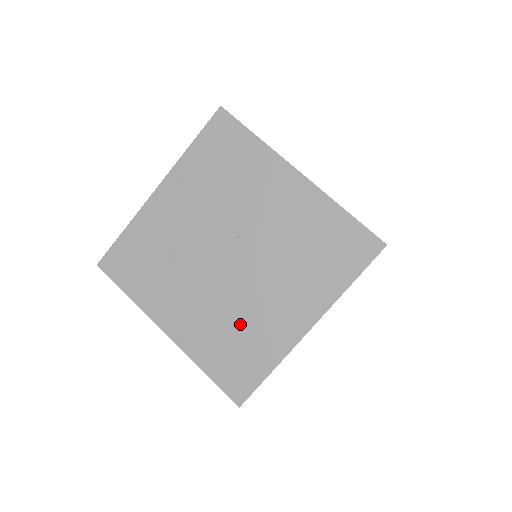
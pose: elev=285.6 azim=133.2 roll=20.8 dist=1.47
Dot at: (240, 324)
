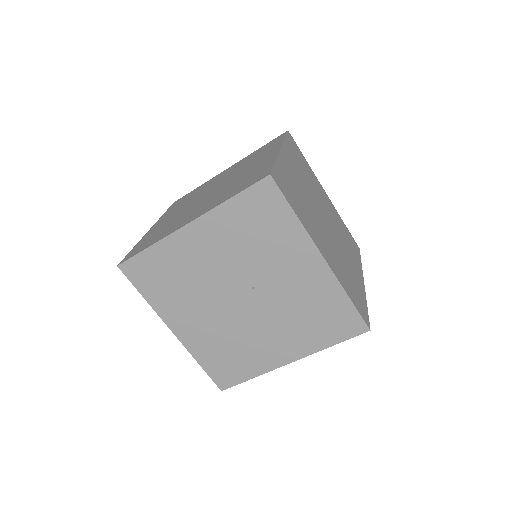
Dot at: (237, 344)
